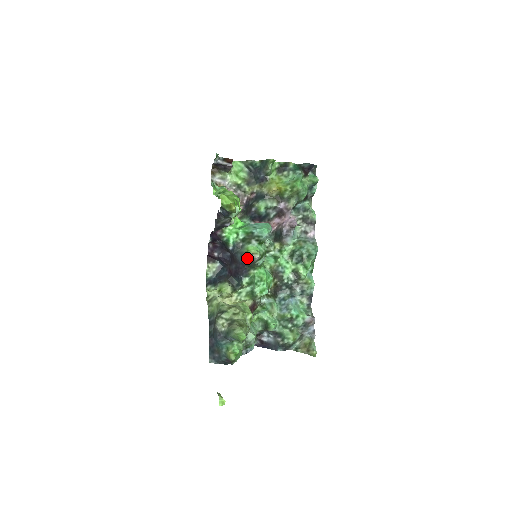
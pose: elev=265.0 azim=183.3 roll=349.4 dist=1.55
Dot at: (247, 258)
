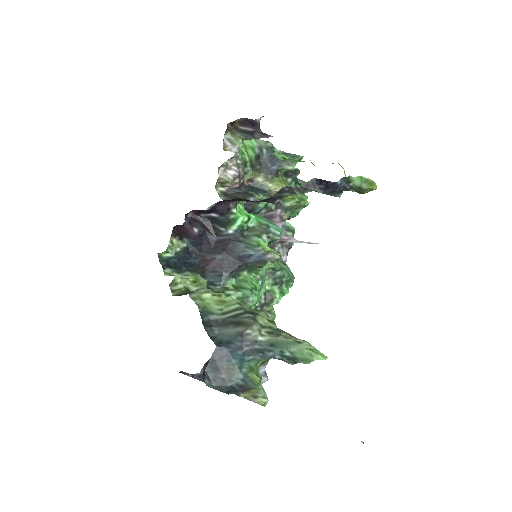
Dot at: (258, 254)
